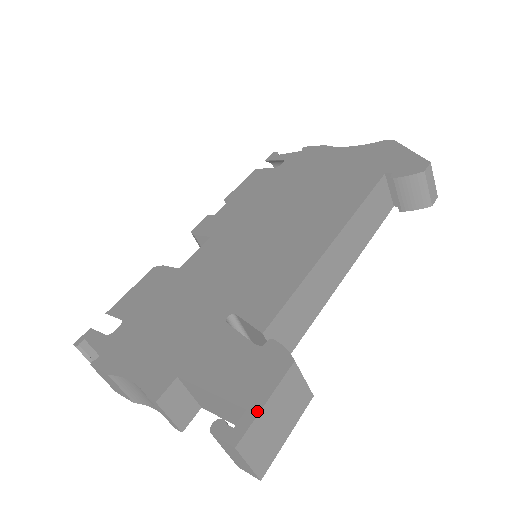
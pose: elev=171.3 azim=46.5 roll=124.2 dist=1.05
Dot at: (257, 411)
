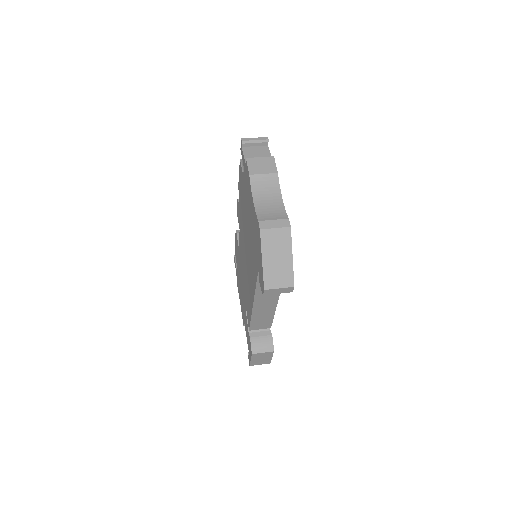
Dot at: (250, 361)
